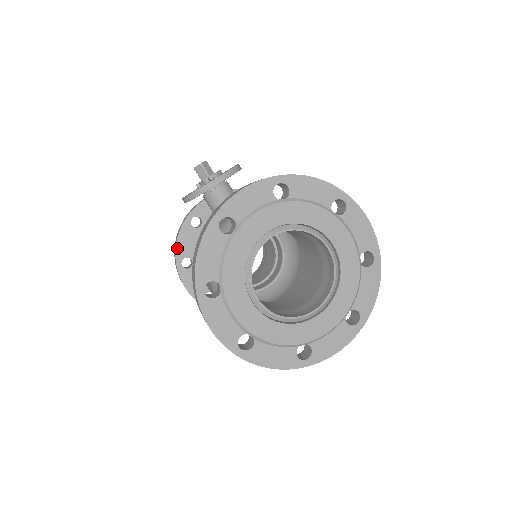
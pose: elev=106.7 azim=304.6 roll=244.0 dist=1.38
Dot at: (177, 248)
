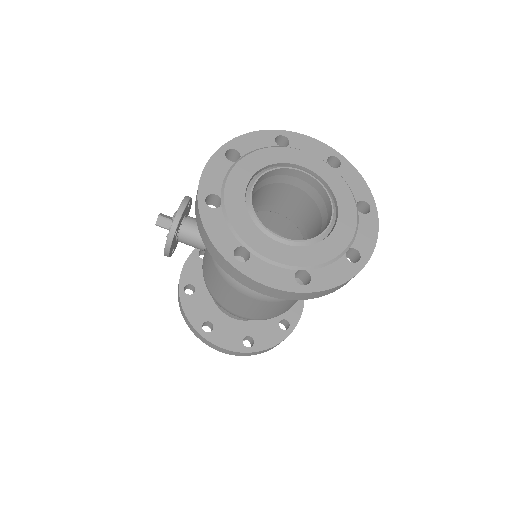
Dot at: (190, 321)
